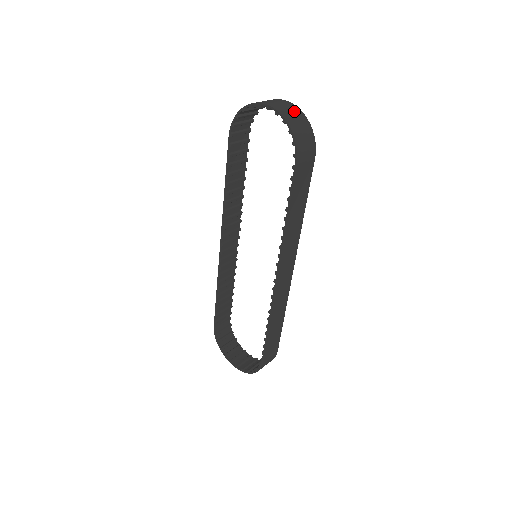
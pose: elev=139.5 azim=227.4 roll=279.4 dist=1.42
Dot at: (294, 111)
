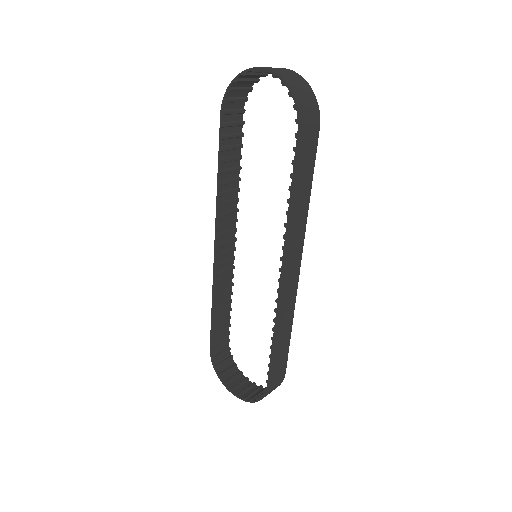
Dot at: (293, 75)
